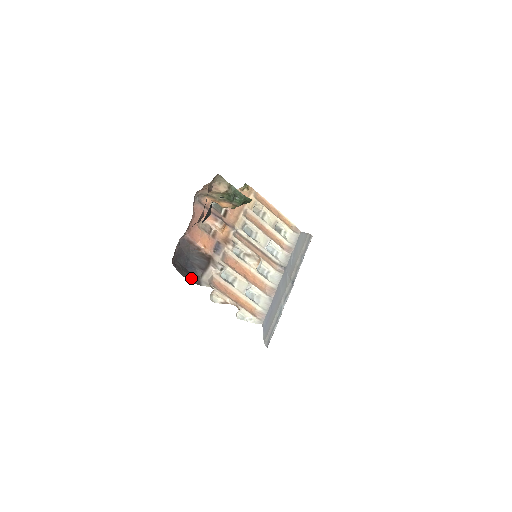
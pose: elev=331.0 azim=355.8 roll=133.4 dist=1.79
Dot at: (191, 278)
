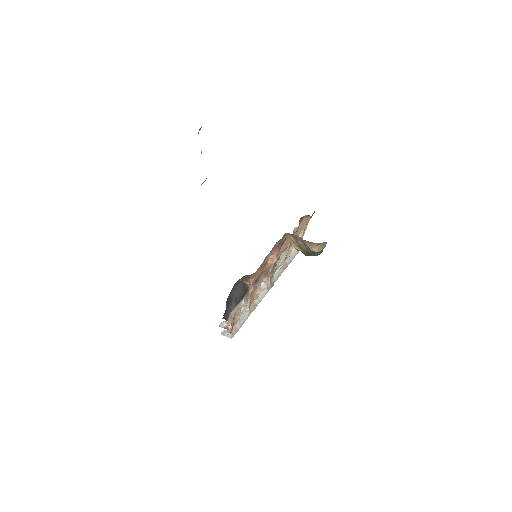
Dot at: (225, 314)
